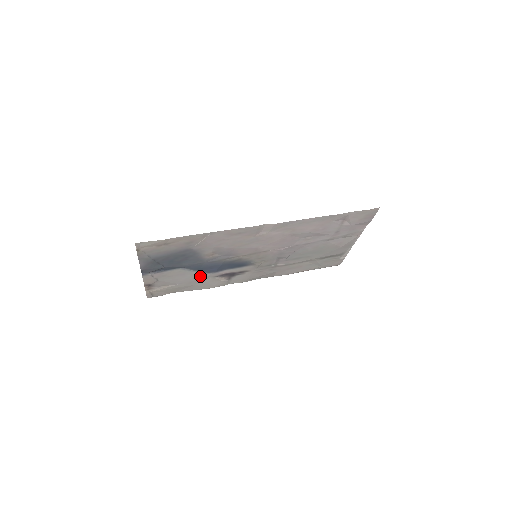
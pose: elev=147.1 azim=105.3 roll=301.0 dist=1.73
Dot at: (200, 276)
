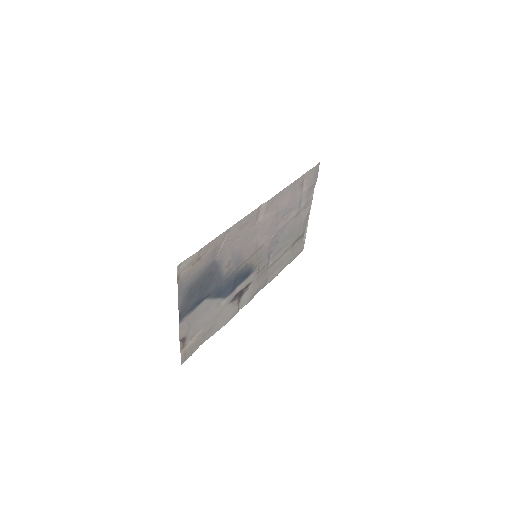
Dot at: (220, 306)
